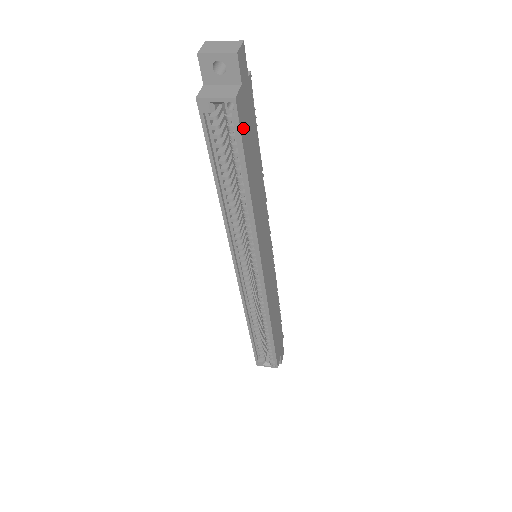
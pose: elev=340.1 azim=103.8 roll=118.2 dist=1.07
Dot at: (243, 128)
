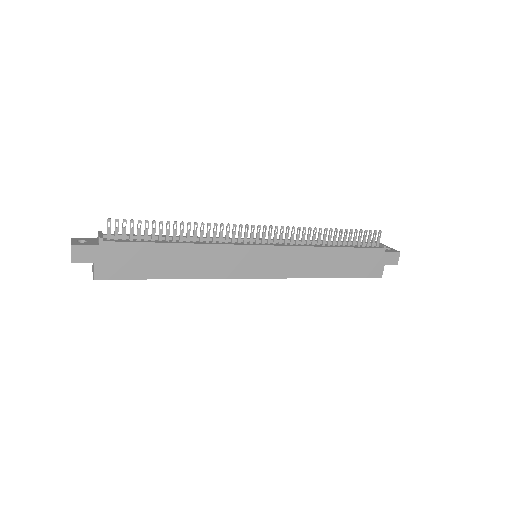
Dot at: (121, 273)
